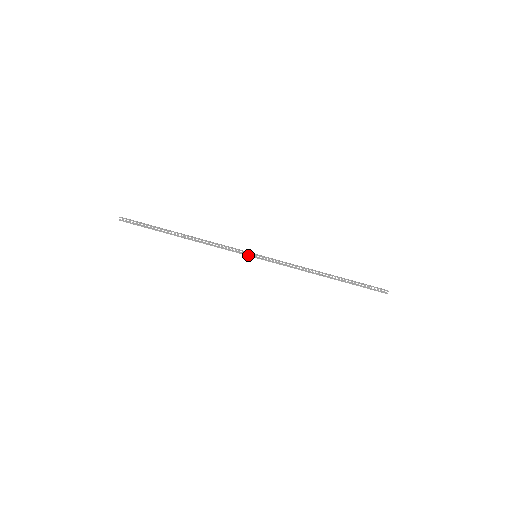
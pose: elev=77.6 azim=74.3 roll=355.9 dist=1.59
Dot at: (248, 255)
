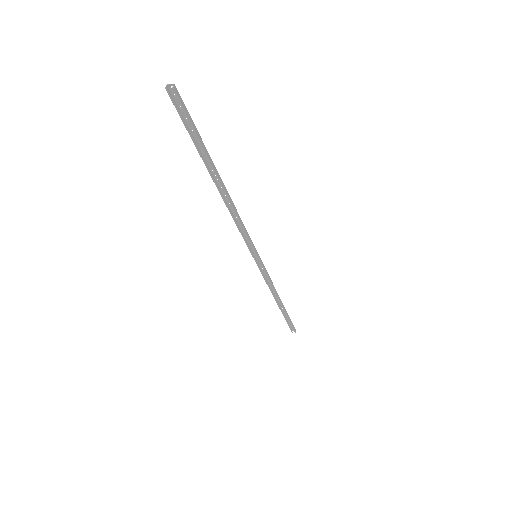
Dot at: (251, 252)
